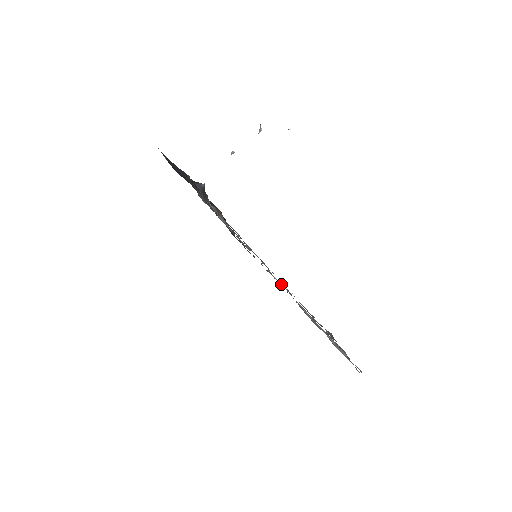
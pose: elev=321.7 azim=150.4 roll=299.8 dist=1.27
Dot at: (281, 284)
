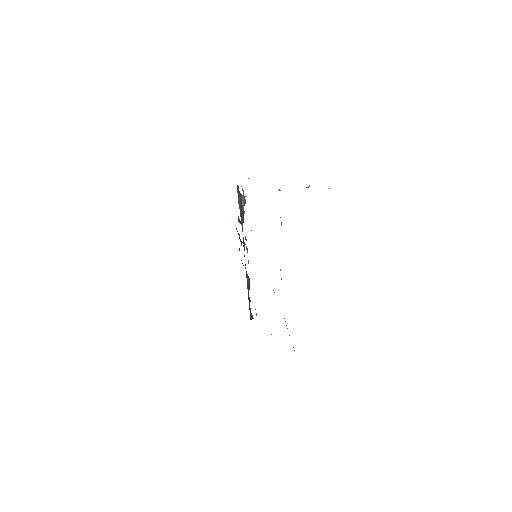
Dot at: occluded
